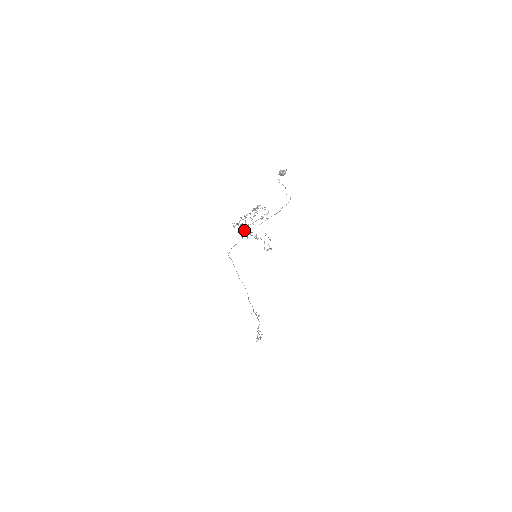
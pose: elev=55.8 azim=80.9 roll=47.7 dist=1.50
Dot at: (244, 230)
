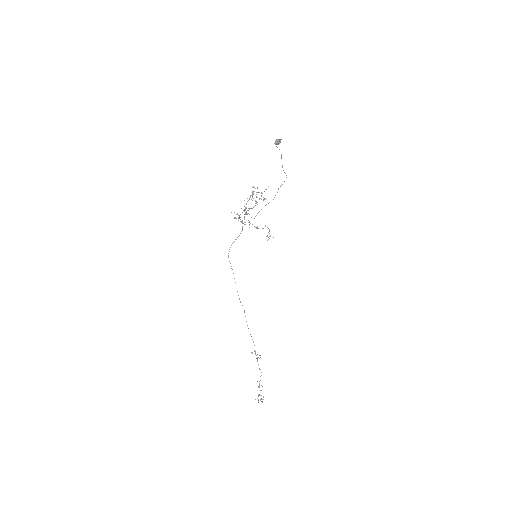
Dot at: occluded
